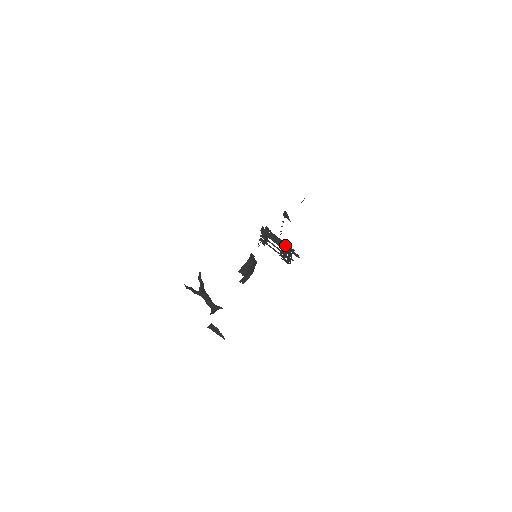
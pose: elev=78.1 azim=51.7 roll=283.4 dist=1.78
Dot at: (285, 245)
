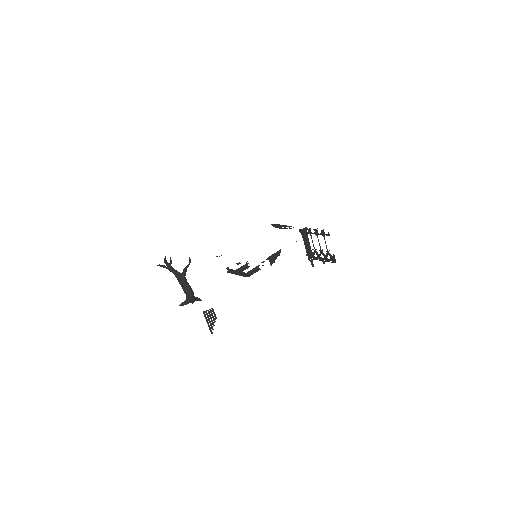
Dot at: (311, 250)
